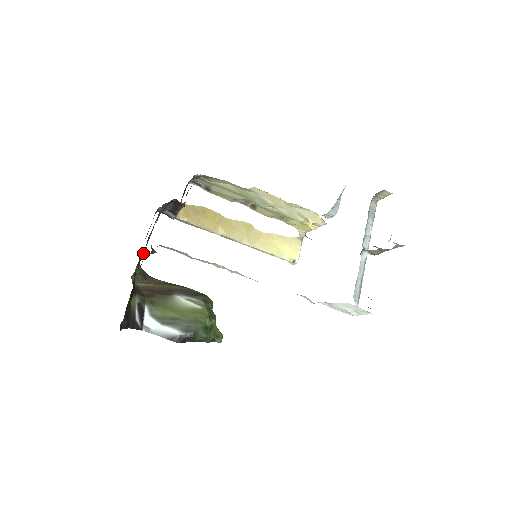
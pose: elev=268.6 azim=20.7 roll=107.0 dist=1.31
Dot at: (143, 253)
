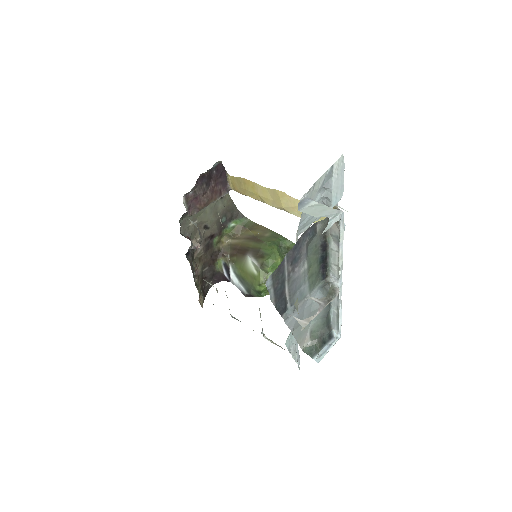
Dot at: (215, 228)
